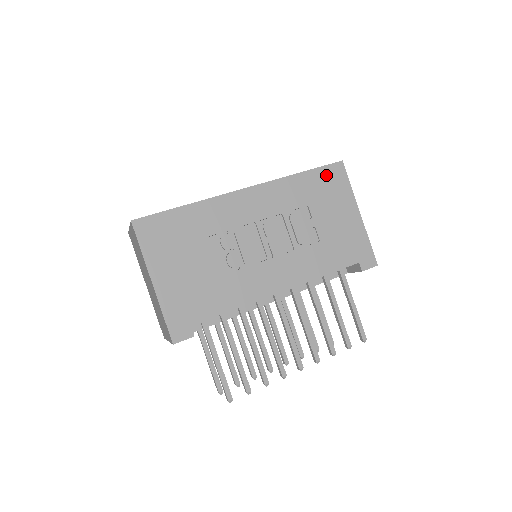
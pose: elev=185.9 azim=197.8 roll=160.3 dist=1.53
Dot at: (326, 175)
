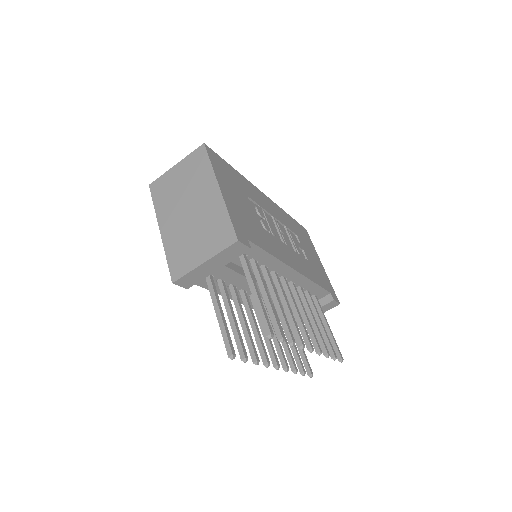
Dot at: (301, 229)
